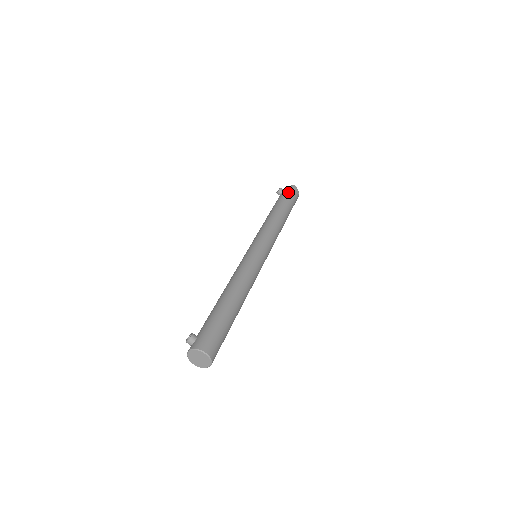
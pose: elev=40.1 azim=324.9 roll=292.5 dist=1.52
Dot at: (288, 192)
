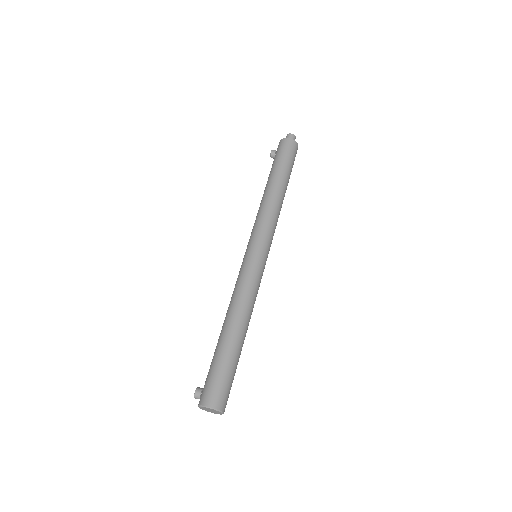
Dot at: (278, 151)
